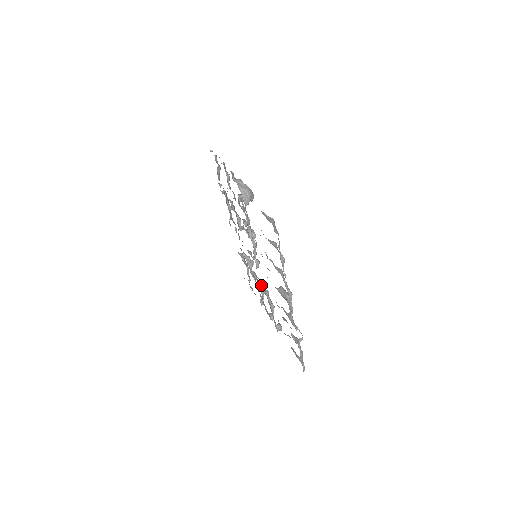
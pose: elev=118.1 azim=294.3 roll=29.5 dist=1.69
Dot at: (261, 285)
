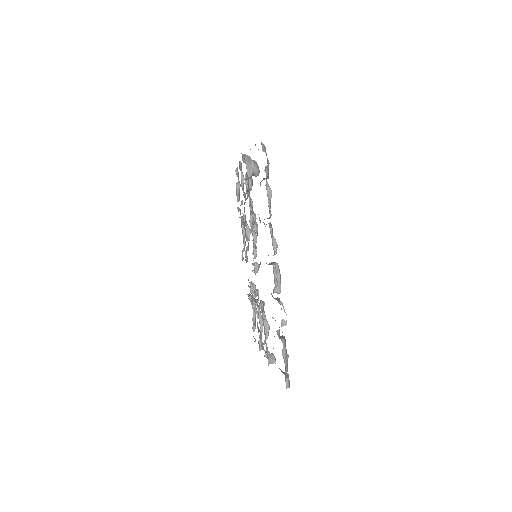
Dot at: (258, 298)
